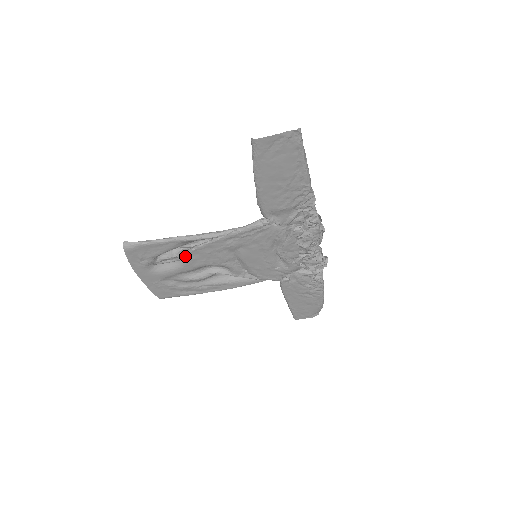
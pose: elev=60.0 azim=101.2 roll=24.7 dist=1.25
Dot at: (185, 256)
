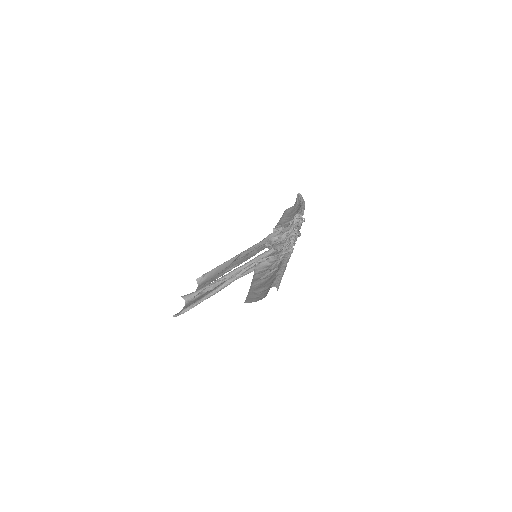
Dot at: occluded
